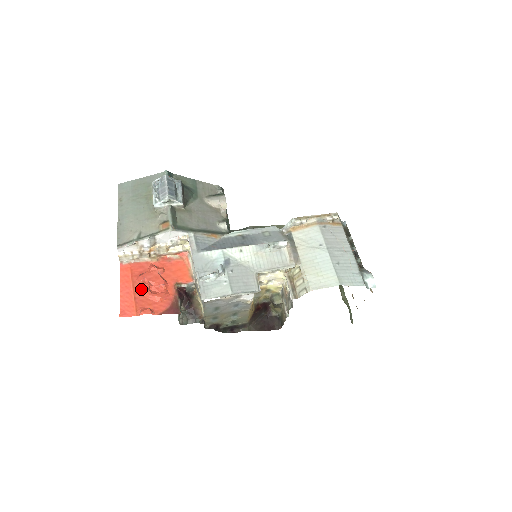
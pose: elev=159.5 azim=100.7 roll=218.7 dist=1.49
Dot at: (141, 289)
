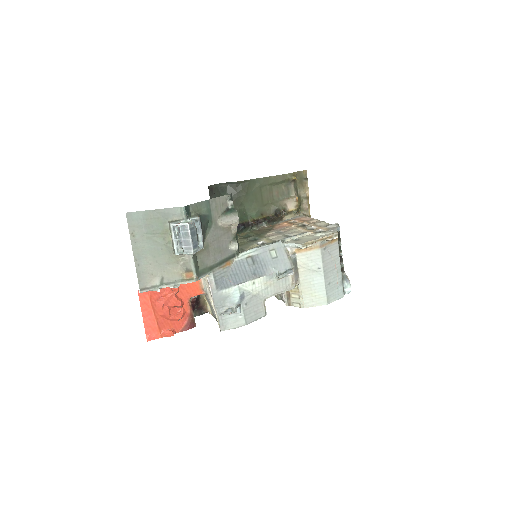
Dot at: (162, 315)
